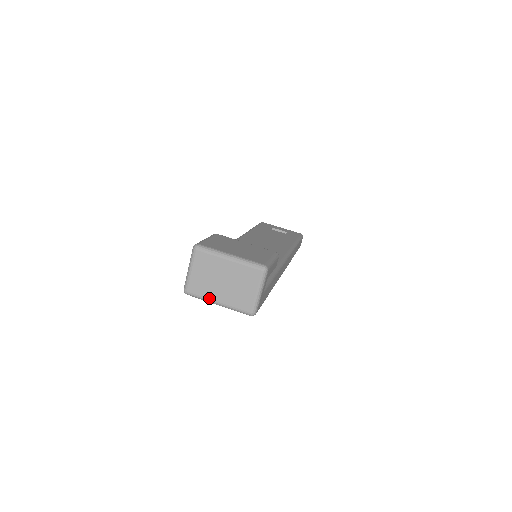
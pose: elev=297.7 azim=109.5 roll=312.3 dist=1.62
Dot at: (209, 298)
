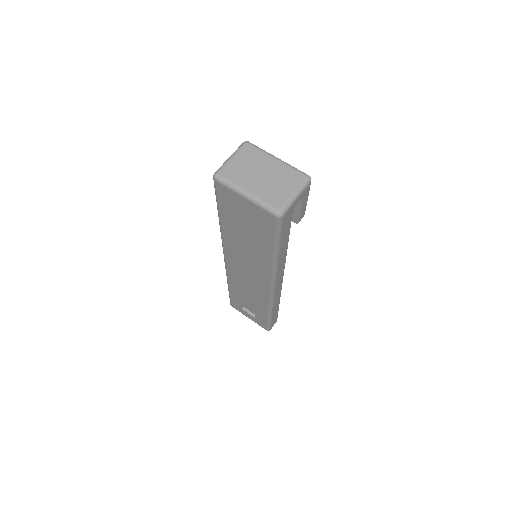
Dot at: (240, 185)
